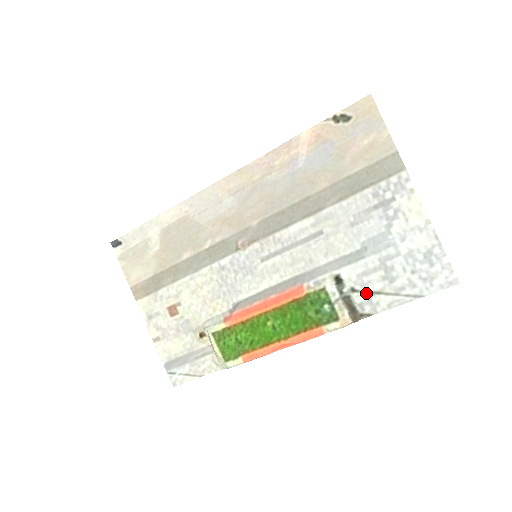
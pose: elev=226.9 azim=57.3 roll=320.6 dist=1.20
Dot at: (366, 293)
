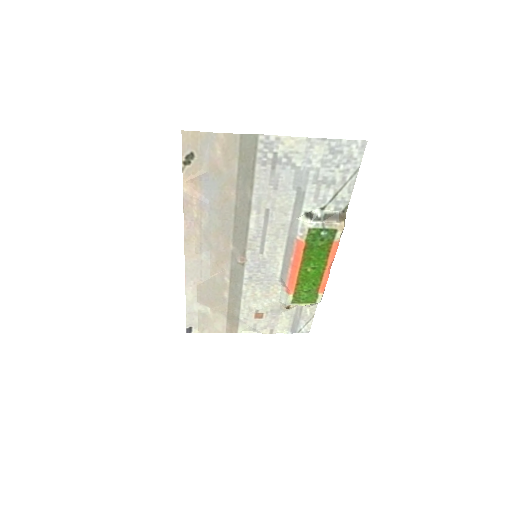
Dot at: (330, 202)
